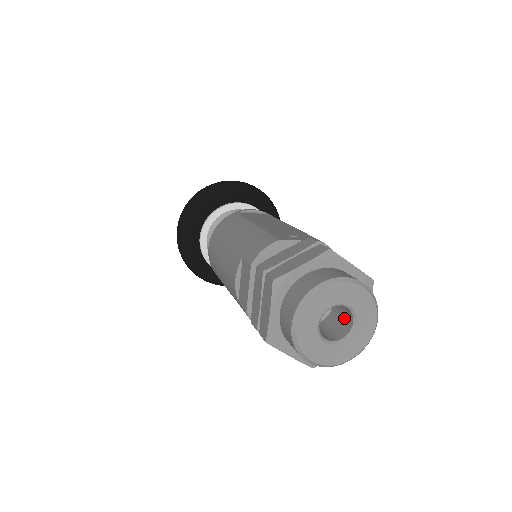
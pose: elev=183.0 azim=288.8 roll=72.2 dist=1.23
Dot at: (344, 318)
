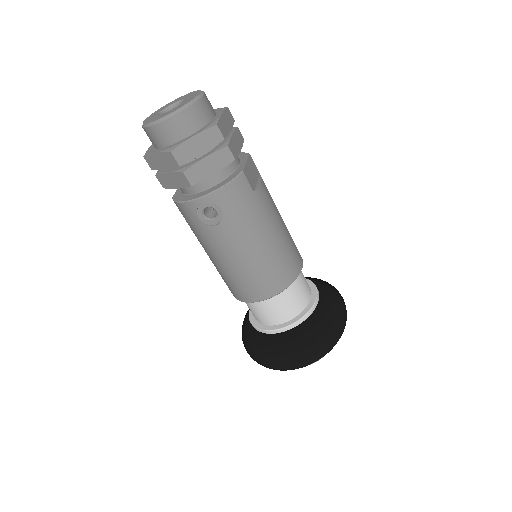
Dot at: occluded
